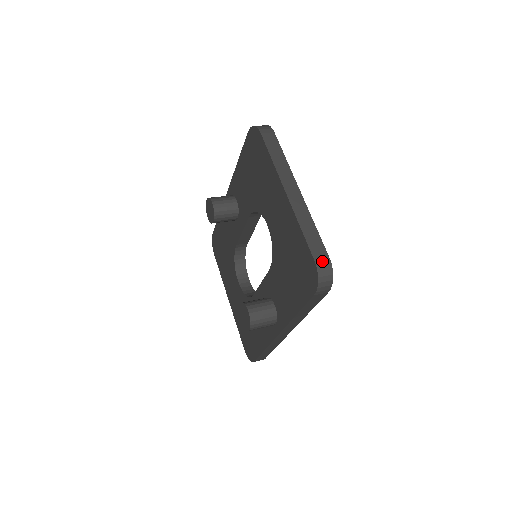
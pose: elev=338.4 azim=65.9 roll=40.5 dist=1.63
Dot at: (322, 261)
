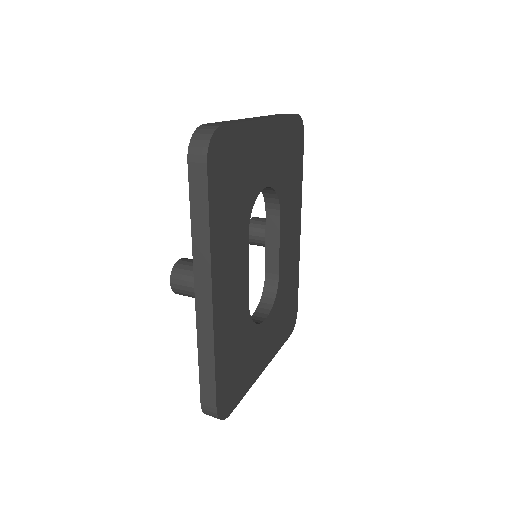
Dot at: (211, 125)
